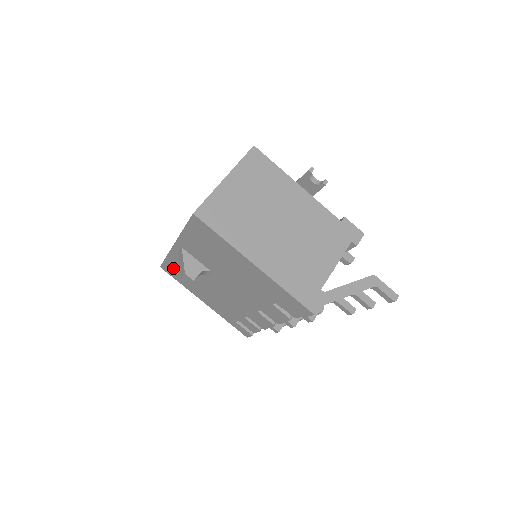
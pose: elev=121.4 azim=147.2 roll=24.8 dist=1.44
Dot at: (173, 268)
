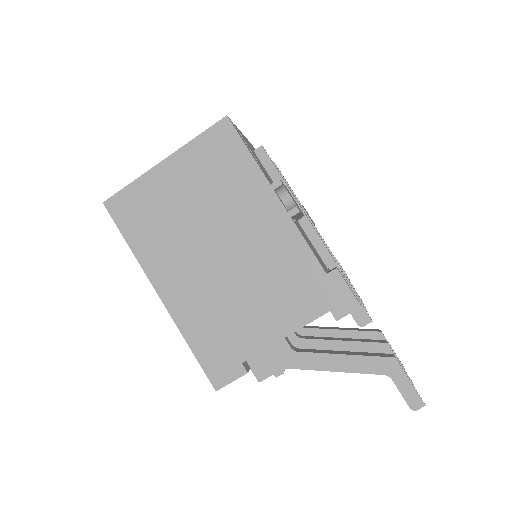
Dot at: occluded
